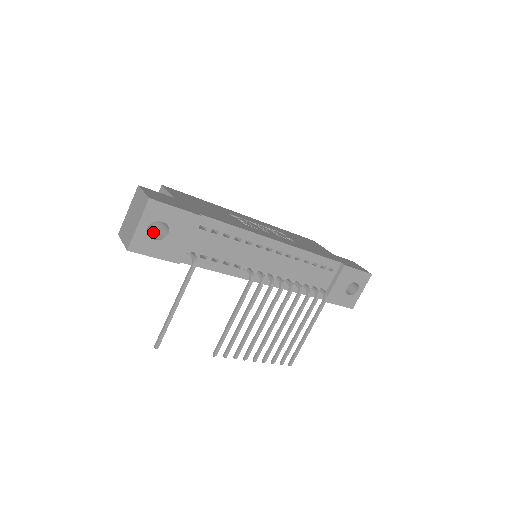
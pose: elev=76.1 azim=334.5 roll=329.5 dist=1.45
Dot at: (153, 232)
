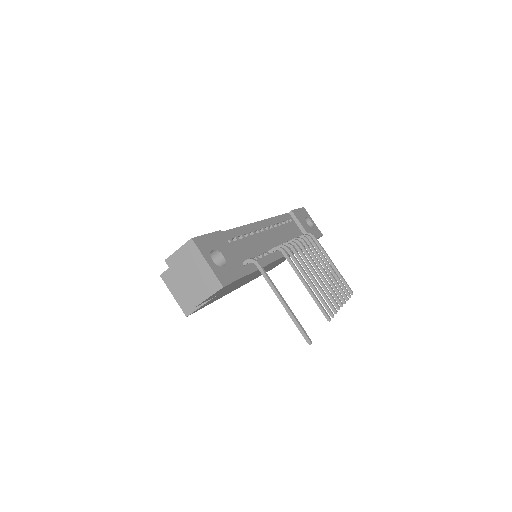
Dot at: occluded
